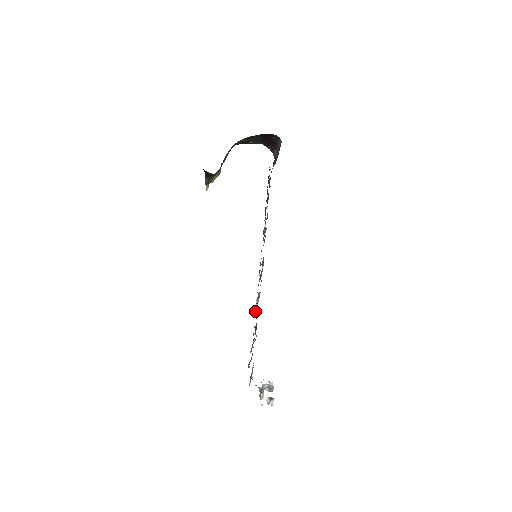
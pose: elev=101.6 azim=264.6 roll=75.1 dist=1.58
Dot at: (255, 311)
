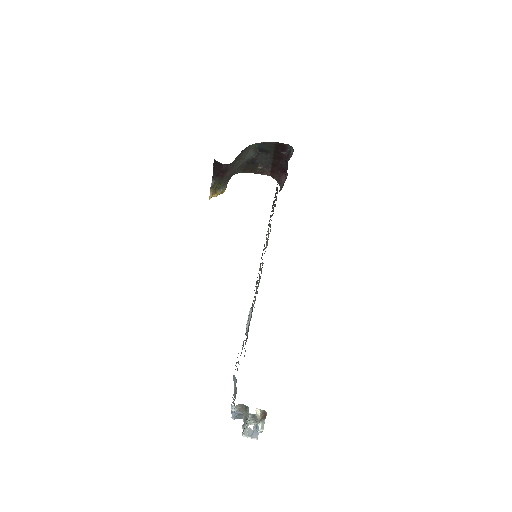
Dot at: (247, 322)
